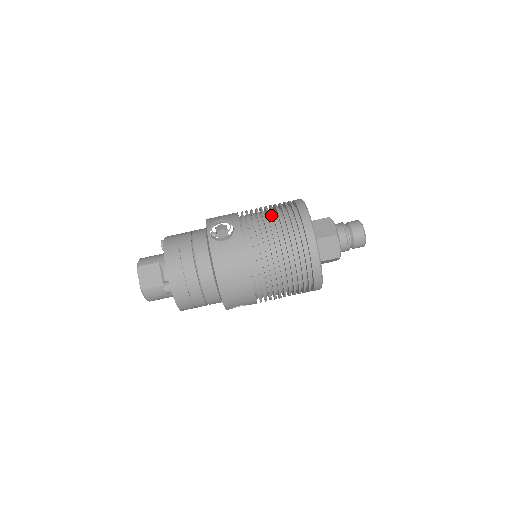
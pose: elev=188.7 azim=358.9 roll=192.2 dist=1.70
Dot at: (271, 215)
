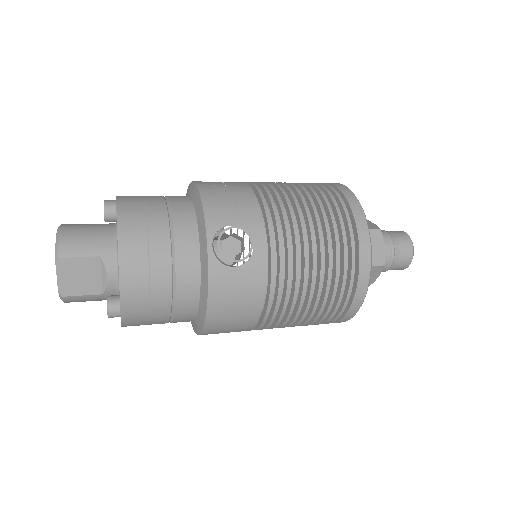
Dot at: (311, 223)
